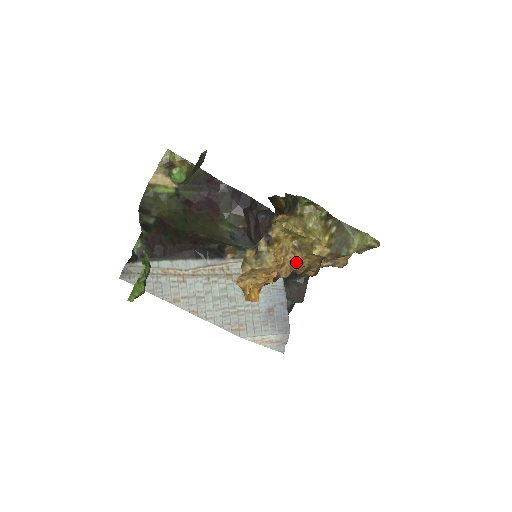
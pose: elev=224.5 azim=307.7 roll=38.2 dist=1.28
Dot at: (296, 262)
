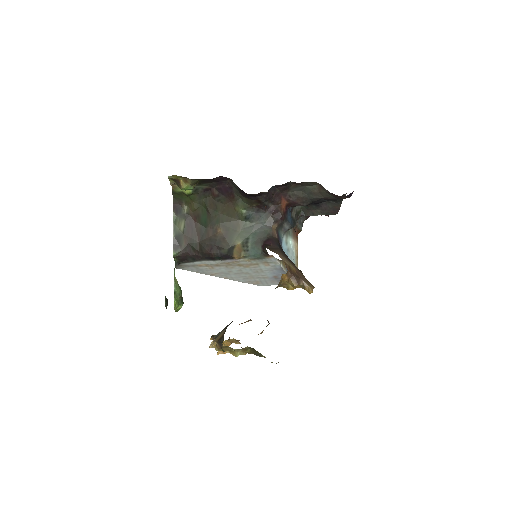
Dot at: occluded
